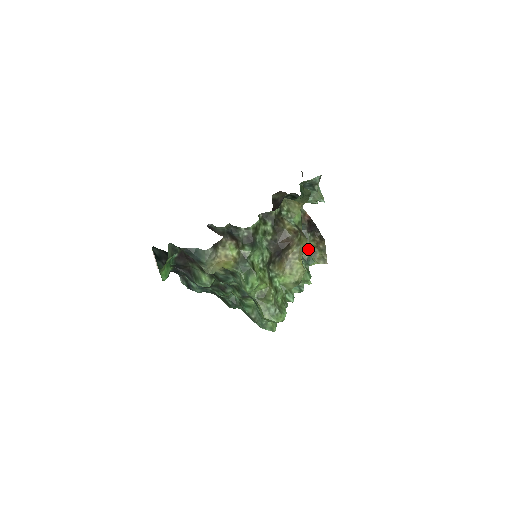
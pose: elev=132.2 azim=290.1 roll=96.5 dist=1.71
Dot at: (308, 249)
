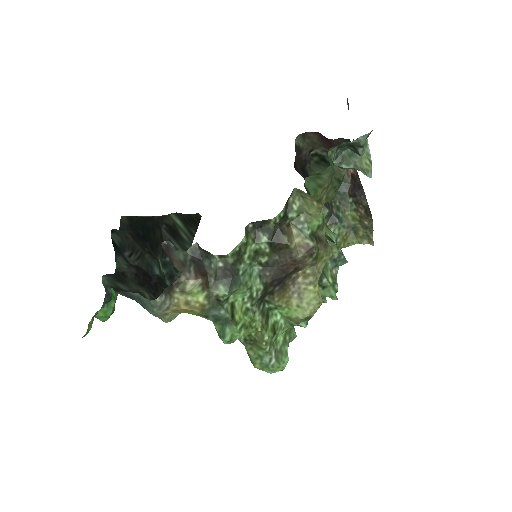
Dot at: (346, 223)
